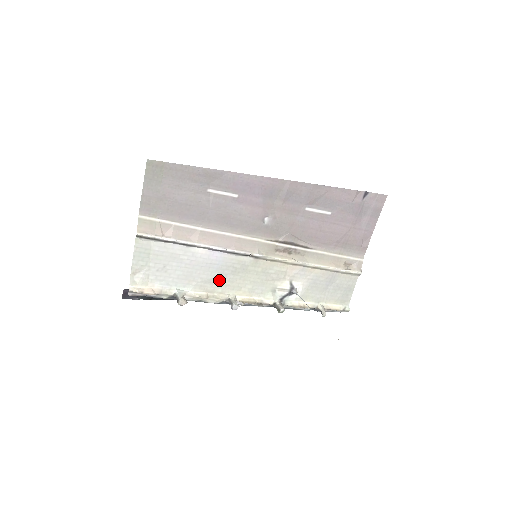
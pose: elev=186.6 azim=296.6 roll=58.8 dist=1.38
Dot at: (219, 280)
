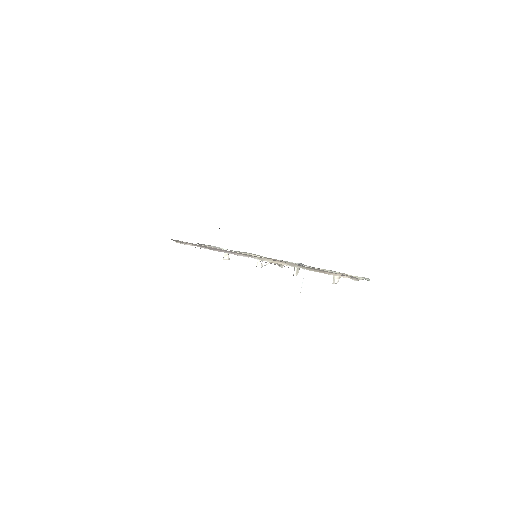
Dot at: occluded
